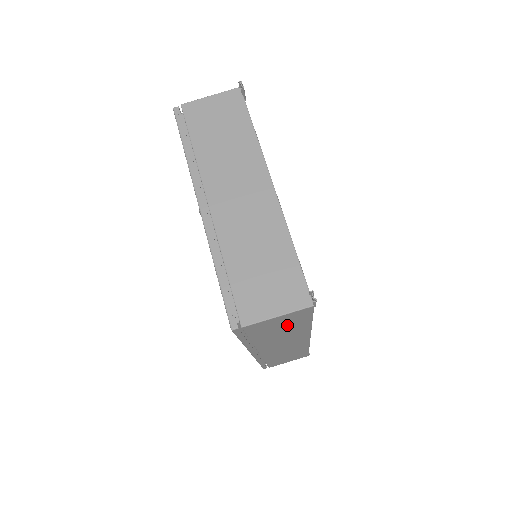
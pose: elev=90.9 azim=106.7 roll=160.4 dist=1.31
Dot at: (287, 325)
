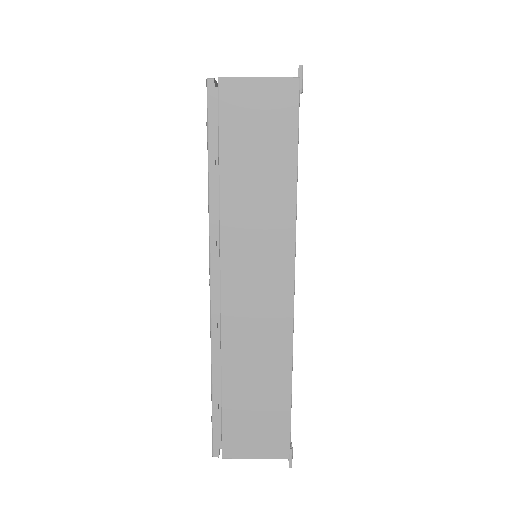
Dot at: (267, 142)
